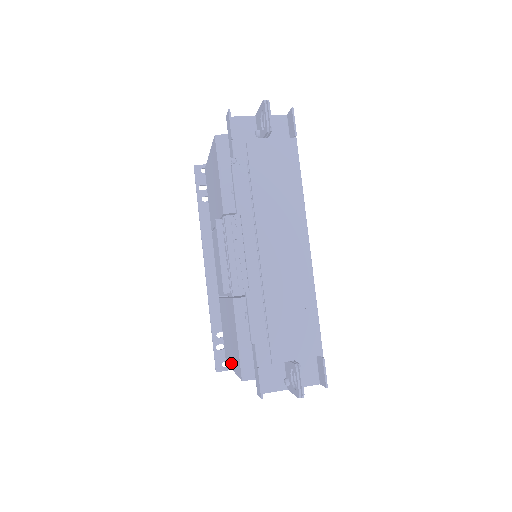
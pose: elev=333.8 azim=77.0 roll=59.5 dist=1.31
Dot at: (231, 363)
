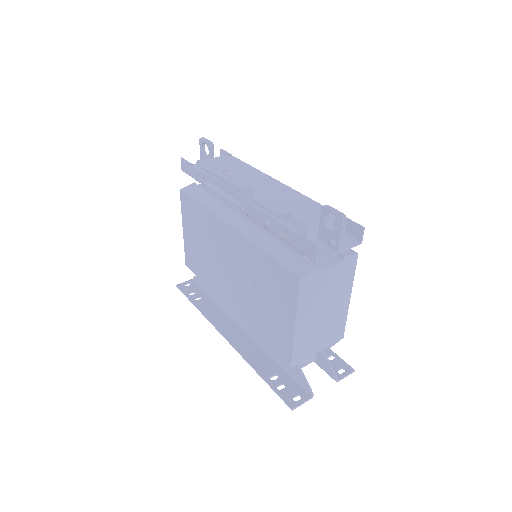
Dot at: (290, 327)
